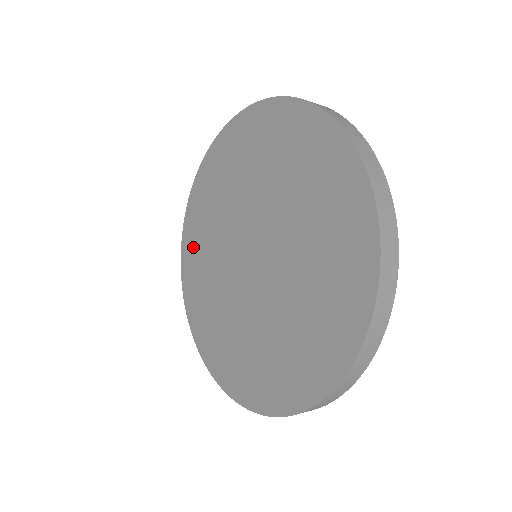
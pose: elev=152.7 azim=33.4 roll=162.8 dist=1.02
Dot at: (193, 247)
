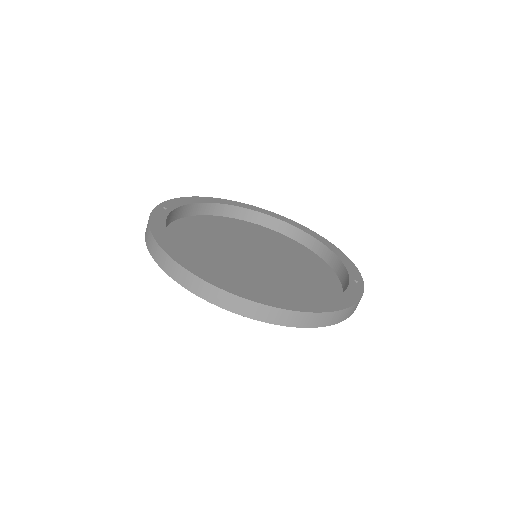
Dot at: (186, 221)
